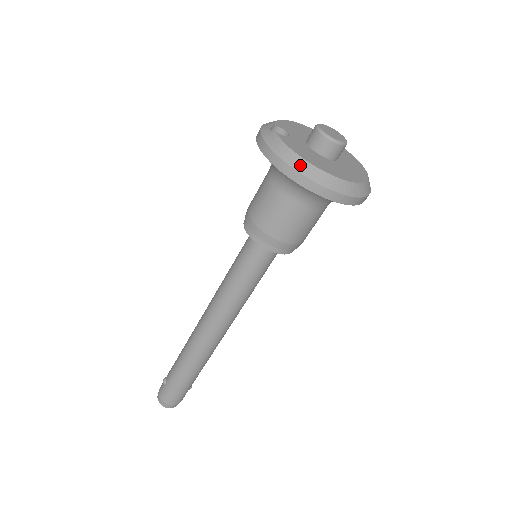
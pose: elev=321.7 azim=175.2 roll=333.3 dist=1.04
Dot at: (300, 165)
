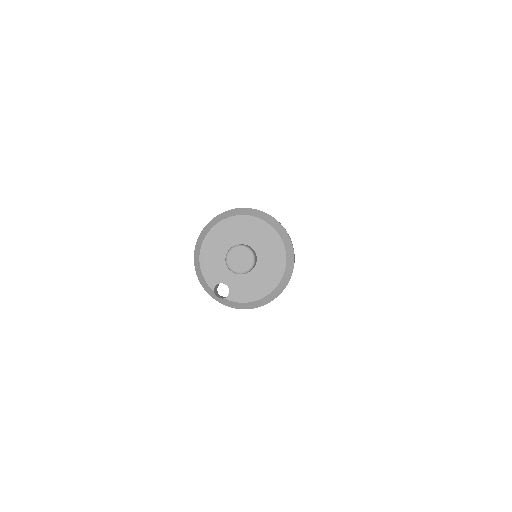
Dot at: (262, 302)
